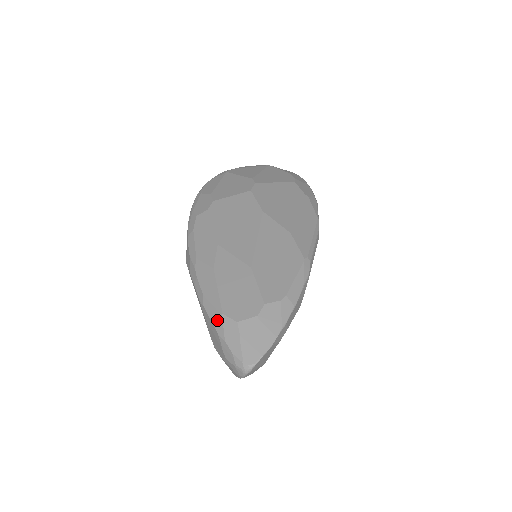
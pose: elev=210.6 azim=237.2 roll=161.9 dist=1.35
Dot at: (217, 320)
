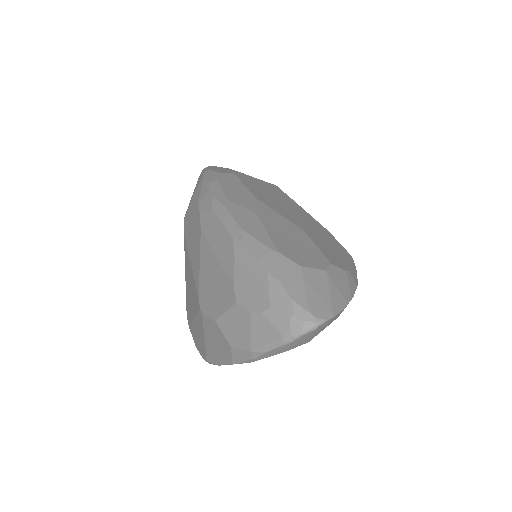
Dot at: (268, 257)
